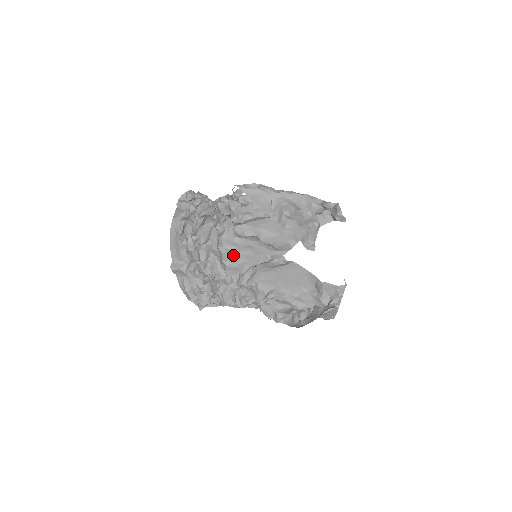
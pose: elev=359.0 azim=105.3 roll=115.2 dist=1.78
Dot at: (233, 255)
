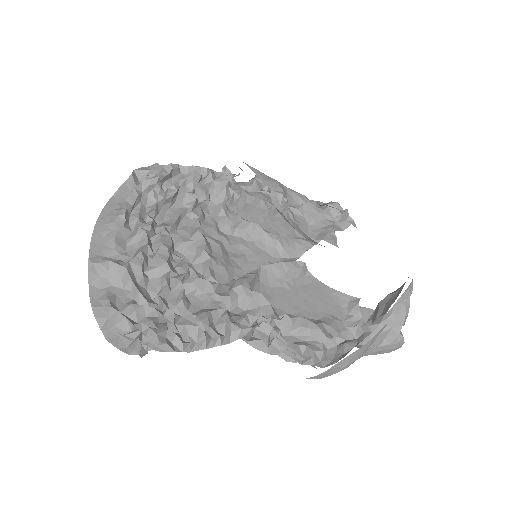
Dot at: (219, 250)
